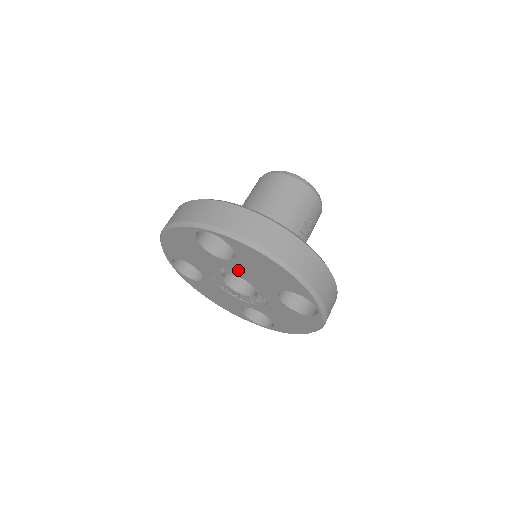
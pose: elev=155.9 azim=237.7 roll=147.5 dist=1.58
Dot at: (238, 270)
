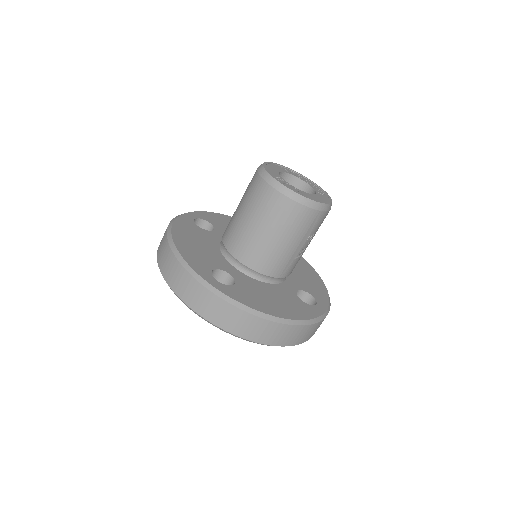
Dot at: occluded
